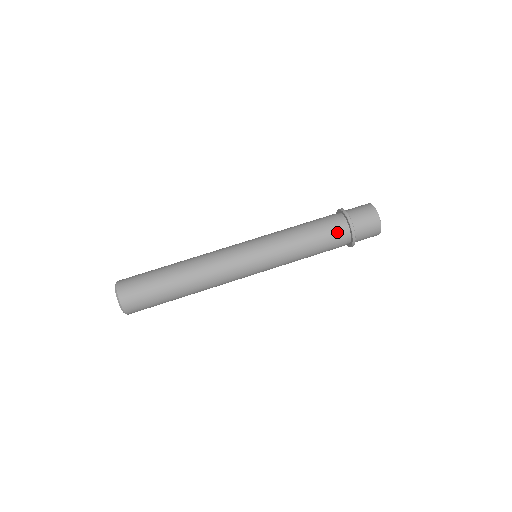
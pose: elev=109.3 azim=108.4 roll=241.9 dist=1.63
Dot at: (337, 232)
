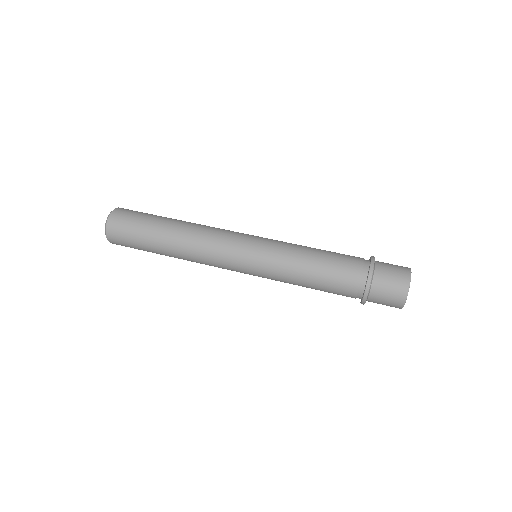
Dot at: (352, 266)
